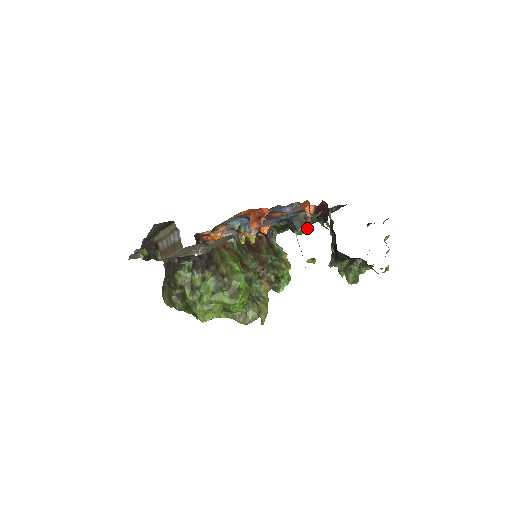
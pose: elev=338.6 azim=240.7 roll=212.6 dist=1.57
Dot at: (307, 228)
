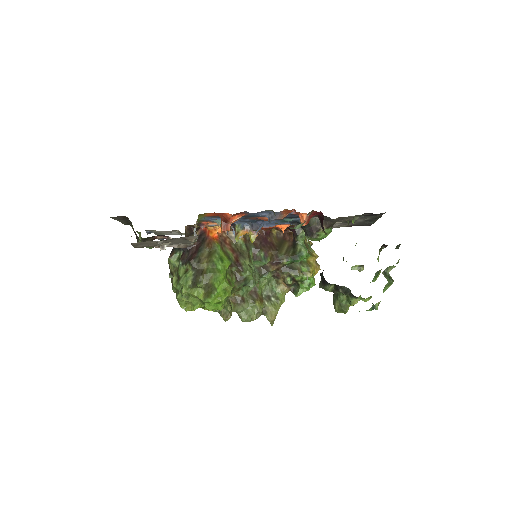
Dot at: (320, 235)
